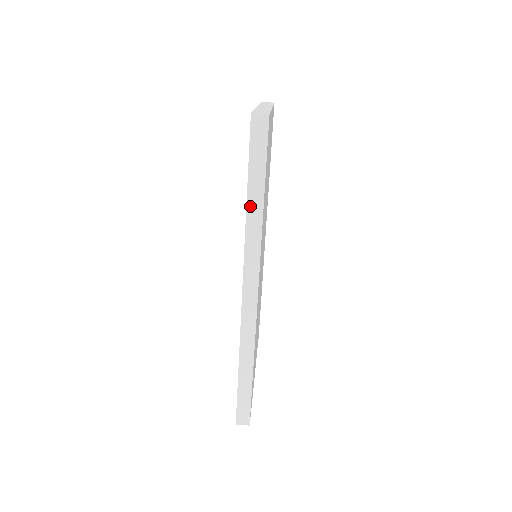
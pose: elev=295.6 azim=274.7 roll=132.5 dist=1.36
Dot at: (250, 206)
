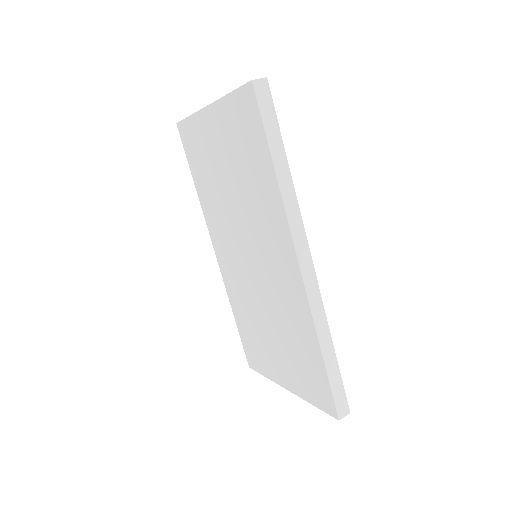
Dot at: (279, 173)
